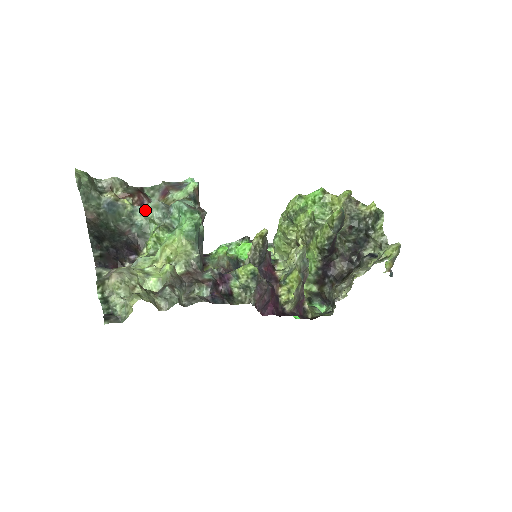
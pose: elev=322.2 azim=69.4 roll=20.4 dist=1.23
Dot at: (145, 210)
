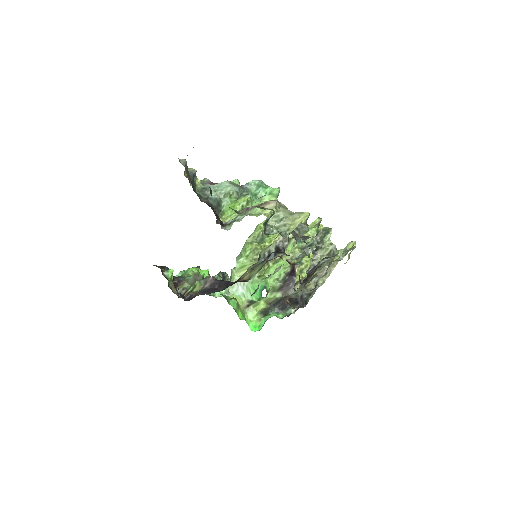
Dot at: (219, 187)
